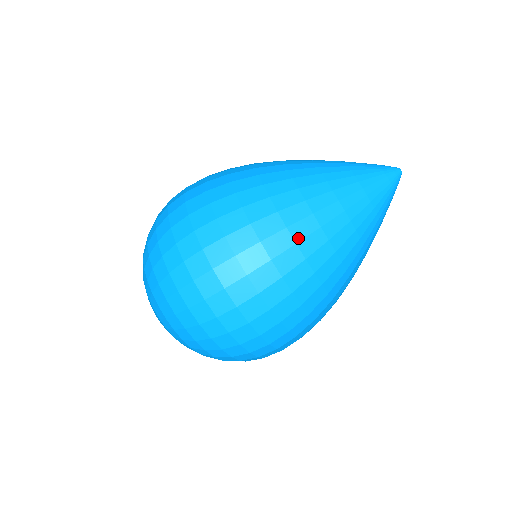
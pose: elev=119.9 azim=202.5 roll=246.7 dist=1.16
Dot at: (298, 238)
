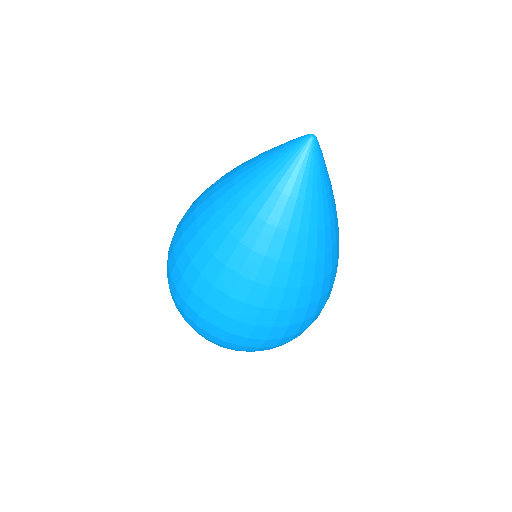
Dot at: (225, 260)
